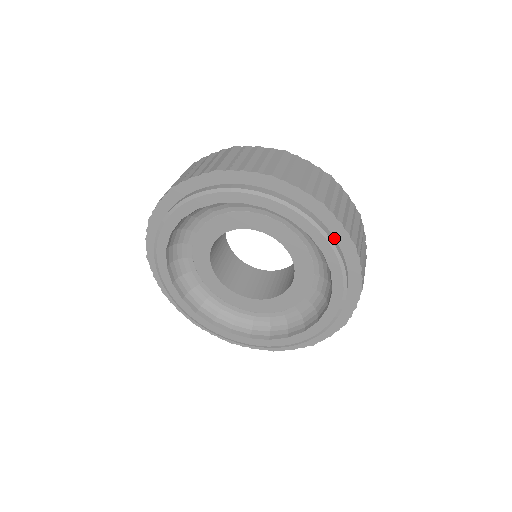
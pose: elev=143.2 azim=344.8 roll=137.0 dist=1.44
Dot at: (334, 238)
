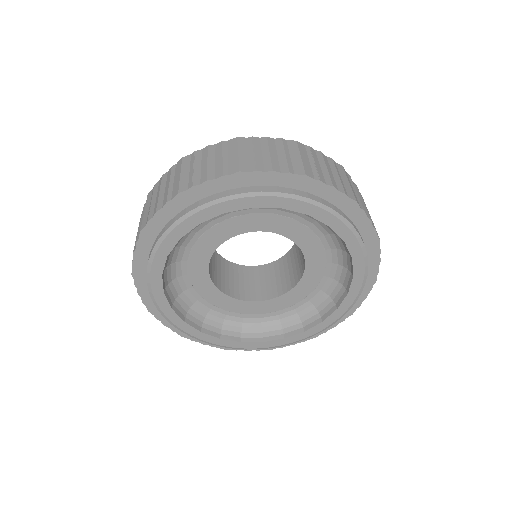
Dot at: occluded
